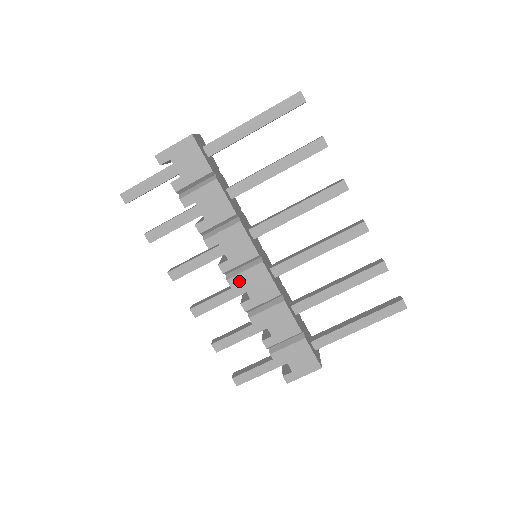
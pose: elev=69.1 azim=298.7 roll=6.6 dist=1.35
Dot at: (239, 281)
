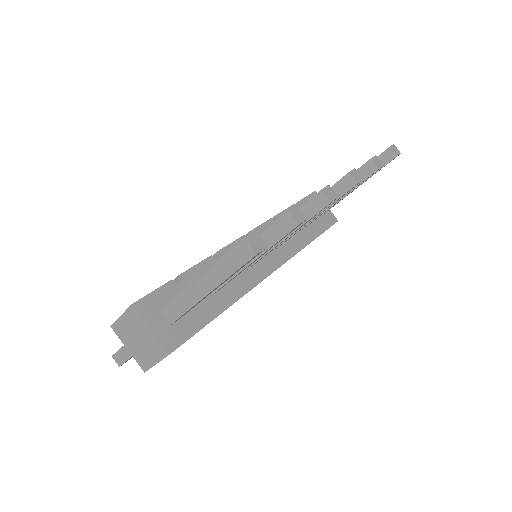
Dot at: occluded
